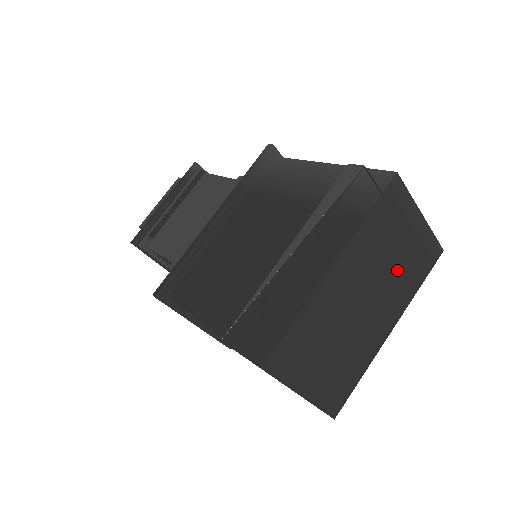
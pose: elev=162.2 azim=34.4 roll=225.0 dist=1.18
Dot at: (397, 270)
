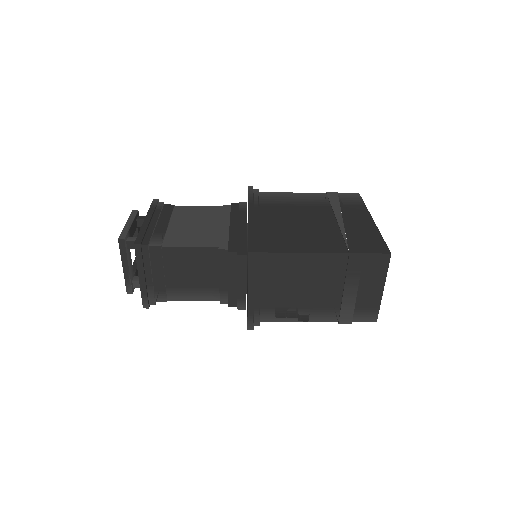
Dot at: occluded
